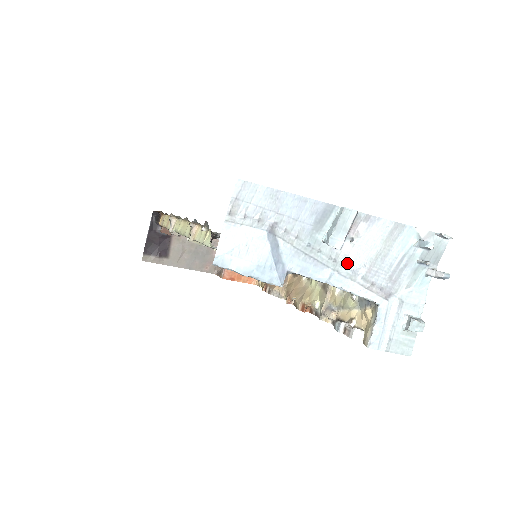
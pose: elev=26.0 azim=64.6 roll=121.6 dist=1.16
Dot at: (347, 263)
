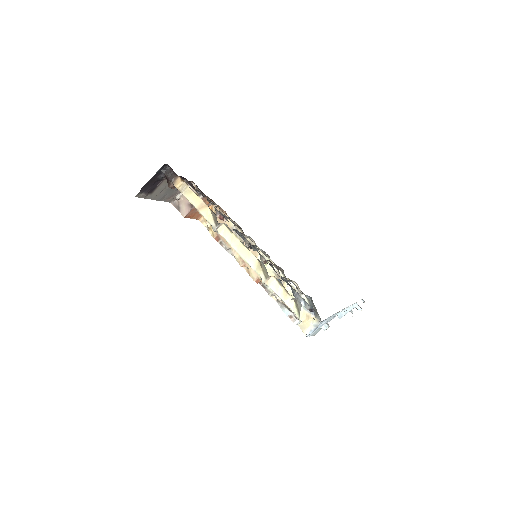
Dot at: occluded
